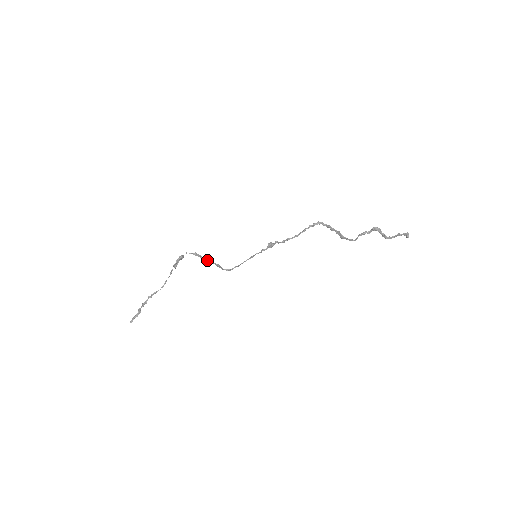
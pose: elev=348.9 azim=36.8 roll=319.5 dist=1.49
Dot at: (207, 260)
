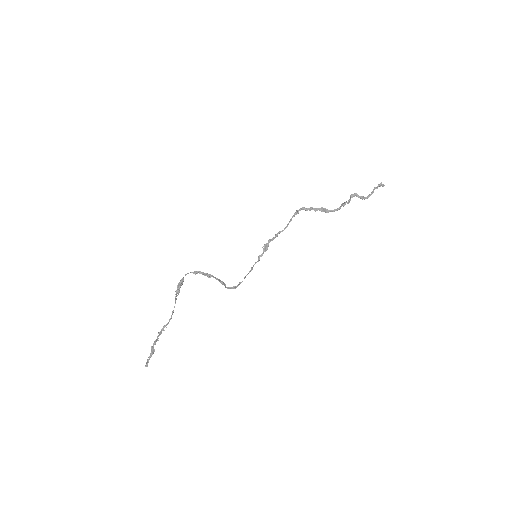
Dot at: (209, 274)
